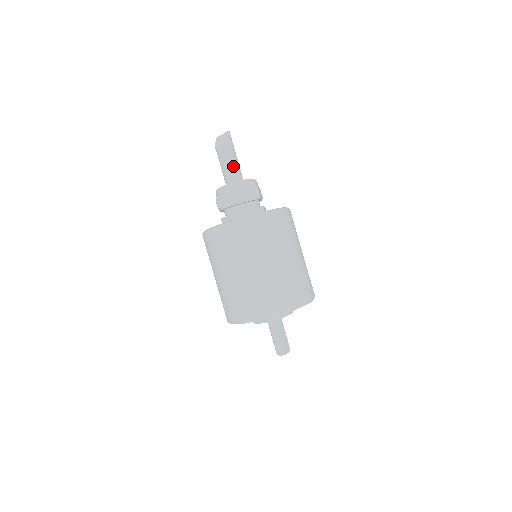
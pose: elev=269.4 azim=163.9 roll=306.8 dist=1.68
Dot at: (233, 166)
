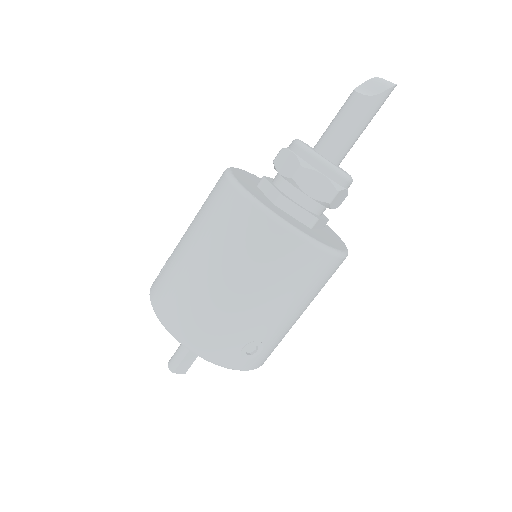
Dot at: (345, 134)
